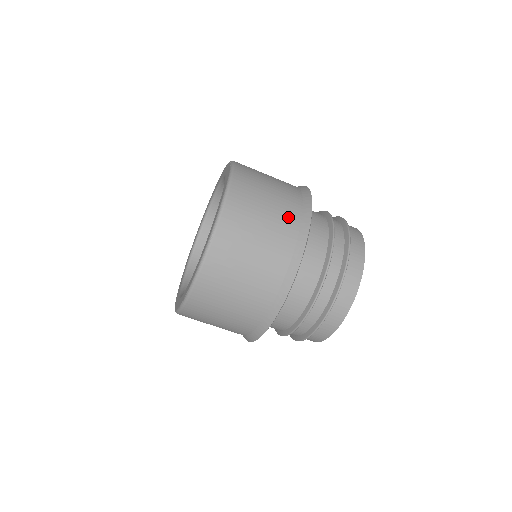
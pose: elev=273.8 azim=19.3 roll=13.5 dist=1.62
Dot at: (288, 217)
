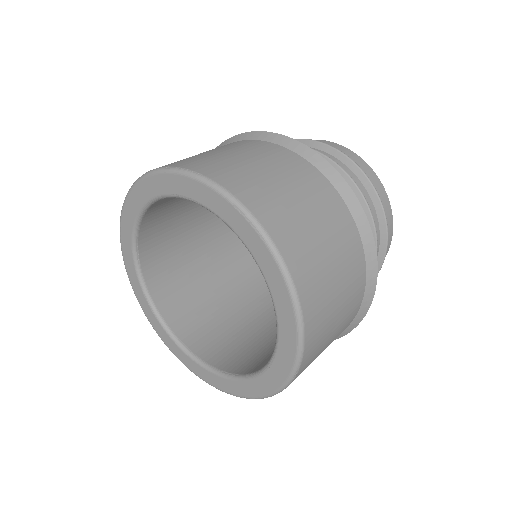
Dot at: (356, 271)
